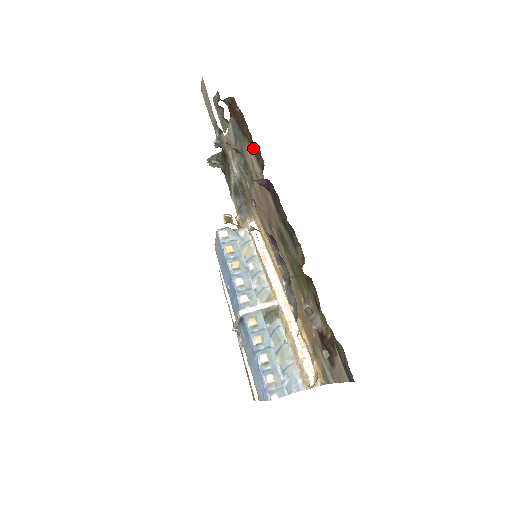
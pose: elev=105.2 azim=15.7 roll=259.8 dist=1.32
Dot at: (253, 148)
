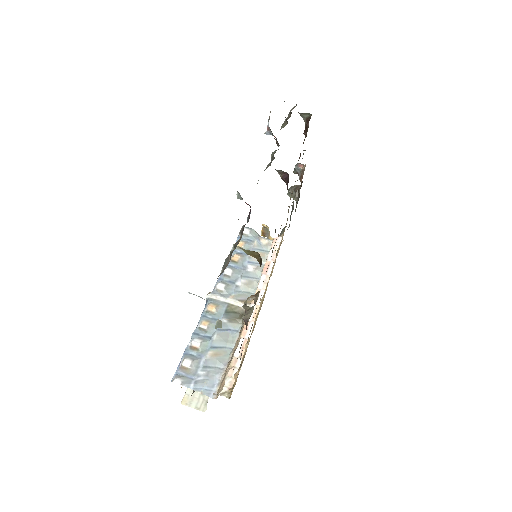
Dot at: occluded
